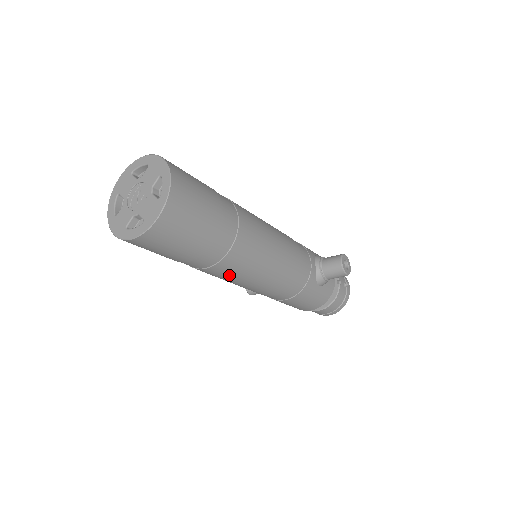
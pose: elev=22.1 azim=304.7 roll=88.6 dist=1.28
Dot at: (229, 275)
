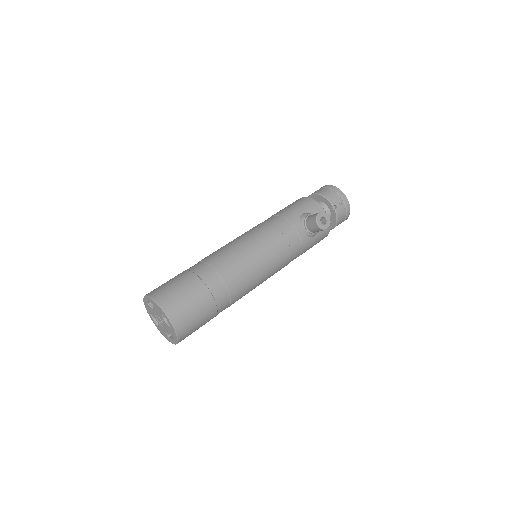
Dot at: occluded
